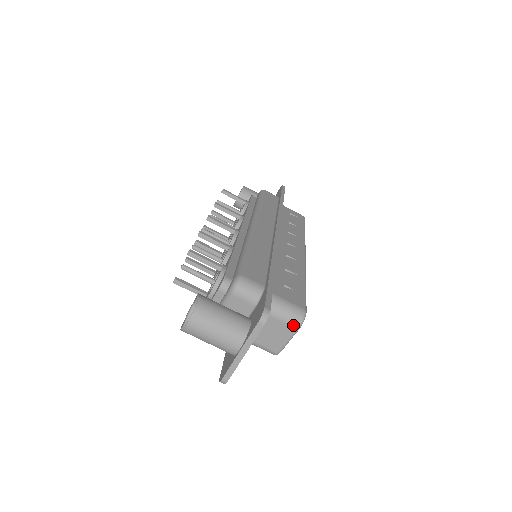
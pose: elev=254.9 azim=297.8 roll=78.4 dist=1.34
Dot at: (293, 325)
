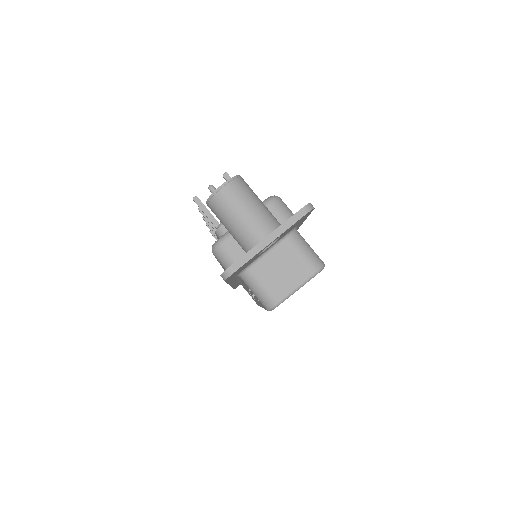
Dot at: (311, 267)
